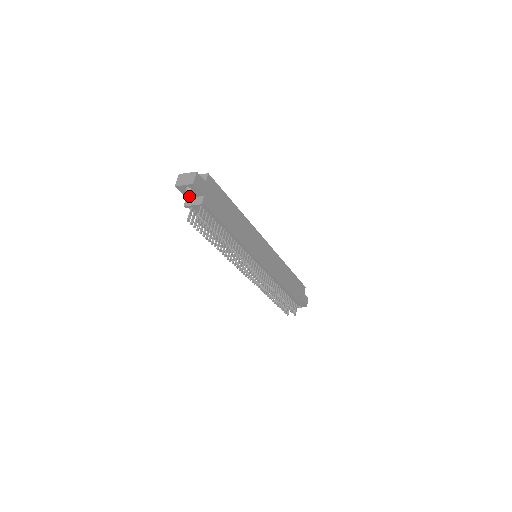
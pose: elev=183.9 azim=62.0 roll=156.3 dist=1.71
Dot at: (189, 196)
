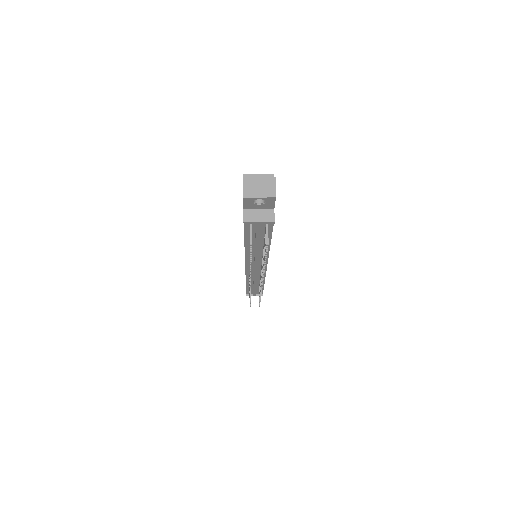
Dot at: (250, 207)
